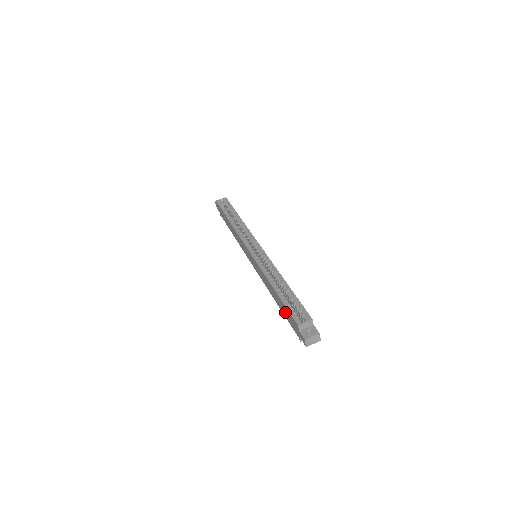
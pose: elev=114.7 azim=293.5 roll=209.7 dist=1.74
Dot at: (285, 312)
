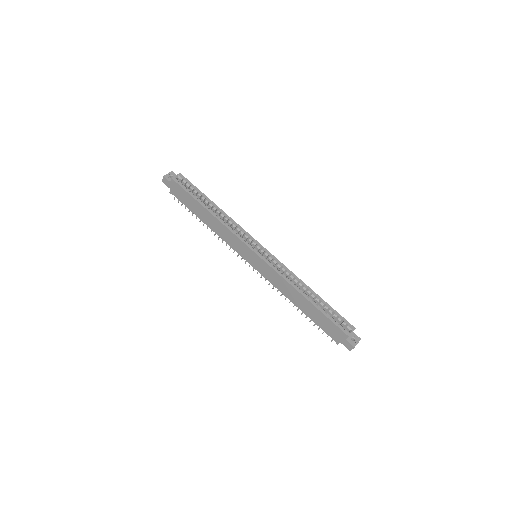
Dot at: (320, 320)
